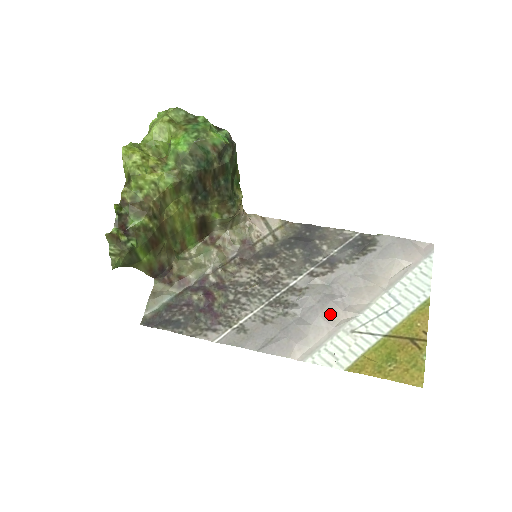
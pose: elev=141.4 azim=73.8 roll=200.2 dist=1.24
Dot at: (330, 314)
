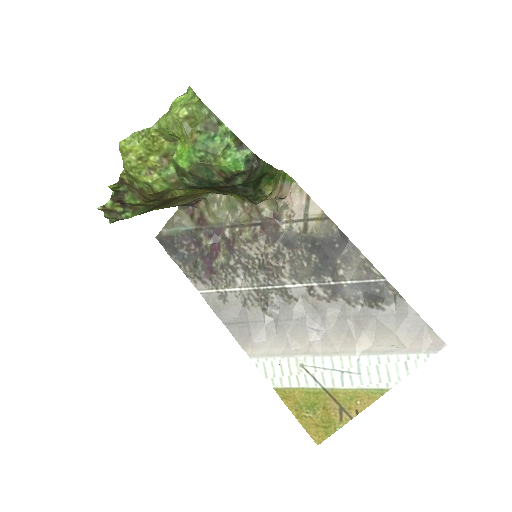
Dot at: (297, 337)
